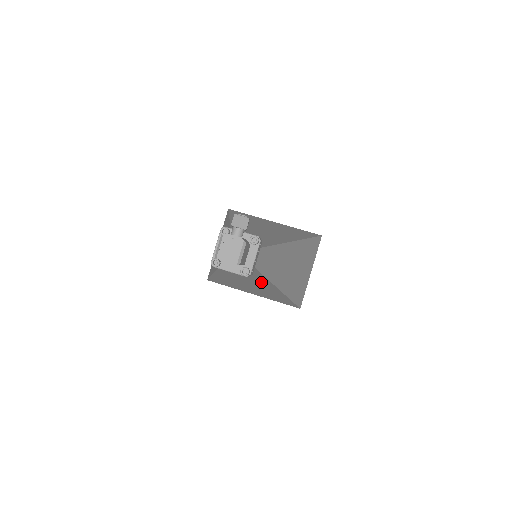
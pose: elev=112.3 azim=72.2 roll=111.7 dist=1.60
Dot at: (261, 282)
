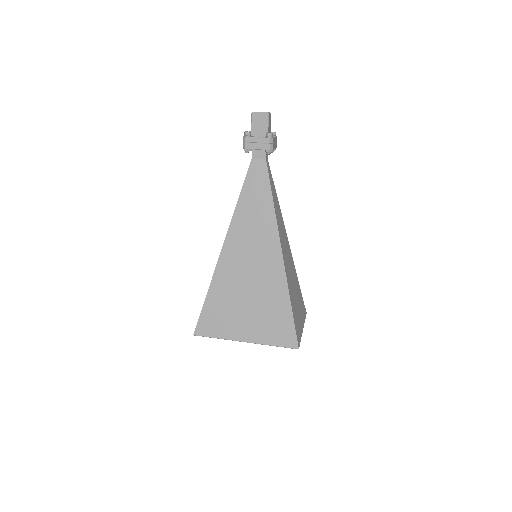
Dot at: (266, 241)
